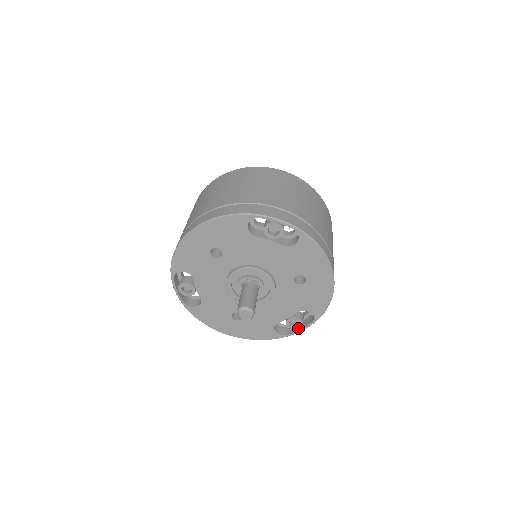
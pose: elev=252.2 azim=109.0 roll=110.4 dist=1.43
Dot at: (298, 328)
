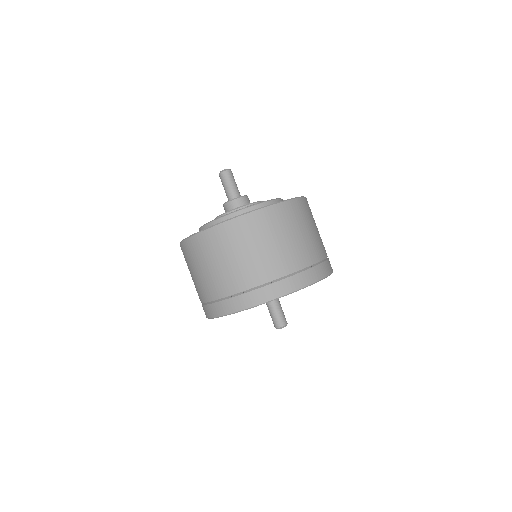
Dot at: occluded
